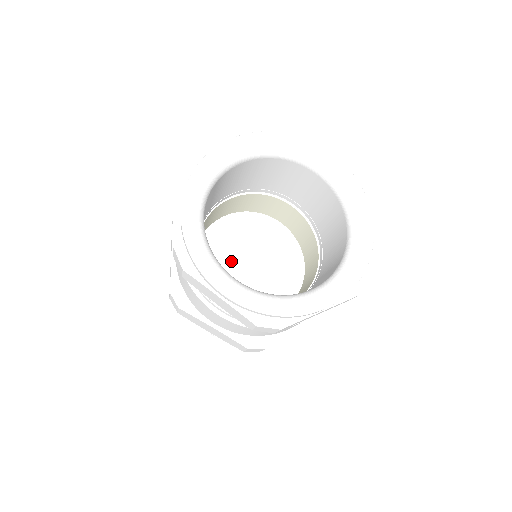
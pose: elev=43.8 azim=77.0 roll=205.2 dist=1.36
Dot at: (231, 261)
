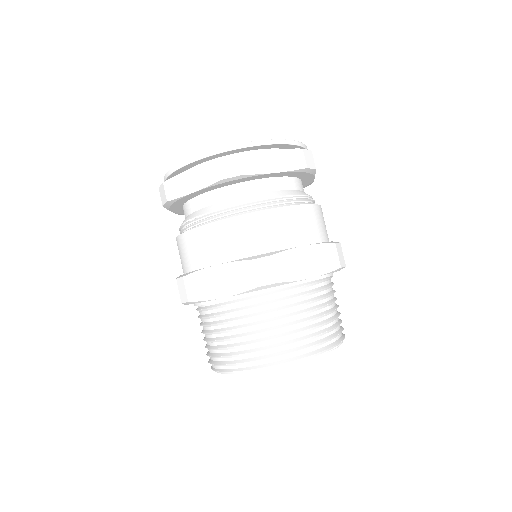
Dot at: occluded
